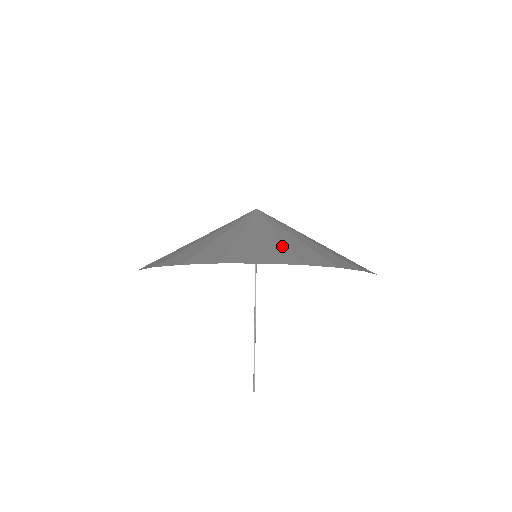
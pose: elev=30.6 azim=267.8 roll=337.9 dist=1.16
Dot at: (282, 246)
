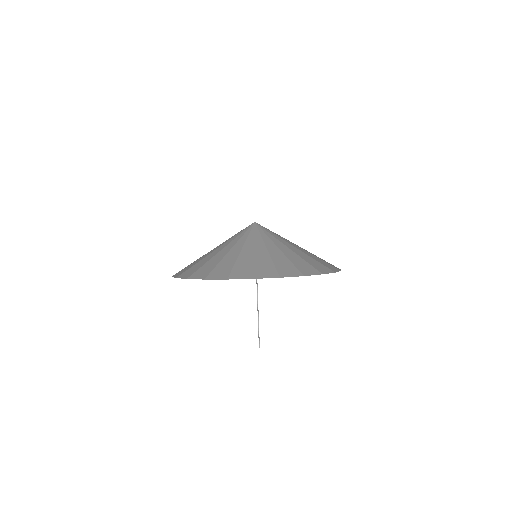
Dot at: (269, 261)
